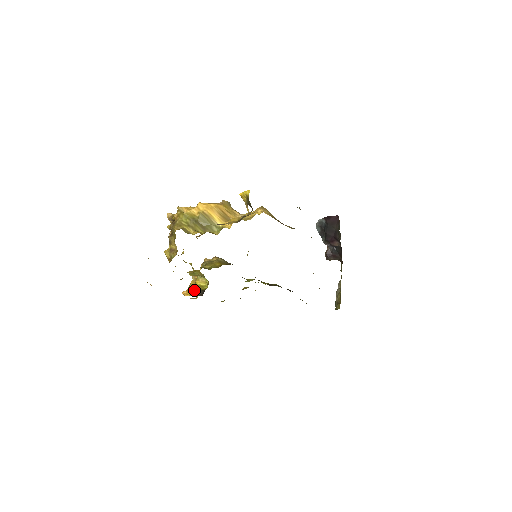
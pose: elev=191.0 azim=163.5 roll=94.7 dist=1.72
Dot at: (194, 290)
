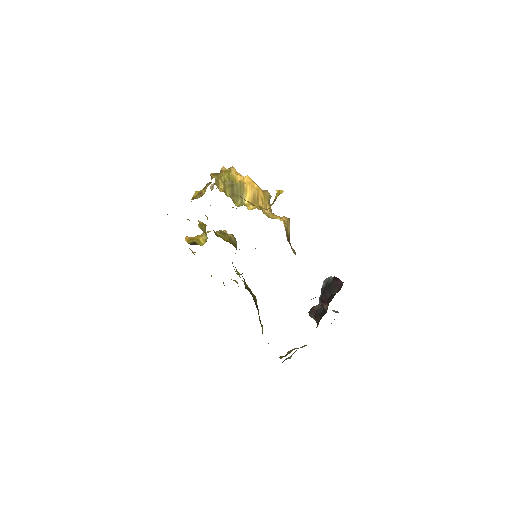
Dot at: occluded
